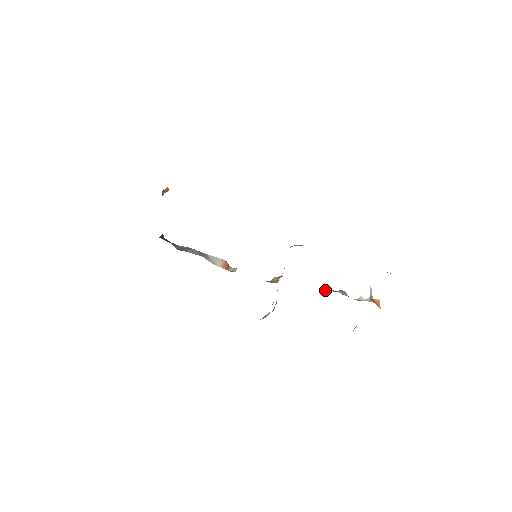
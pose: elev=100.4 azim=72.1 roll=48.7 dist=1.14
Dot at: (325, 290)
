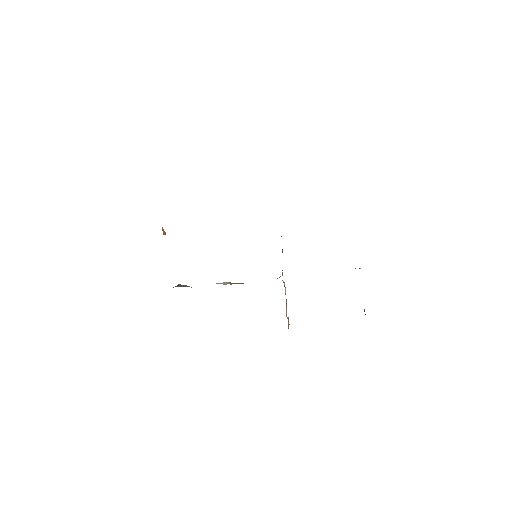
Dot at: occluded
